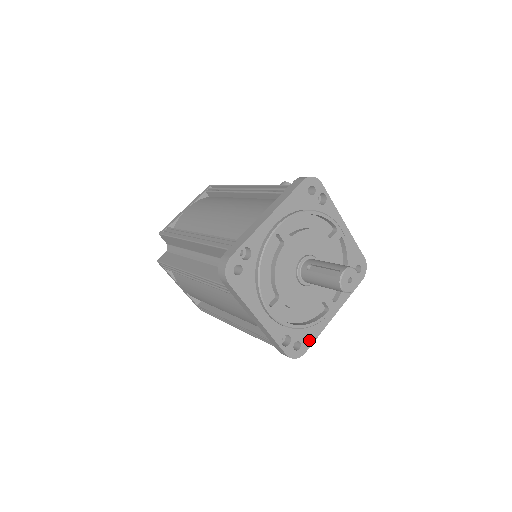
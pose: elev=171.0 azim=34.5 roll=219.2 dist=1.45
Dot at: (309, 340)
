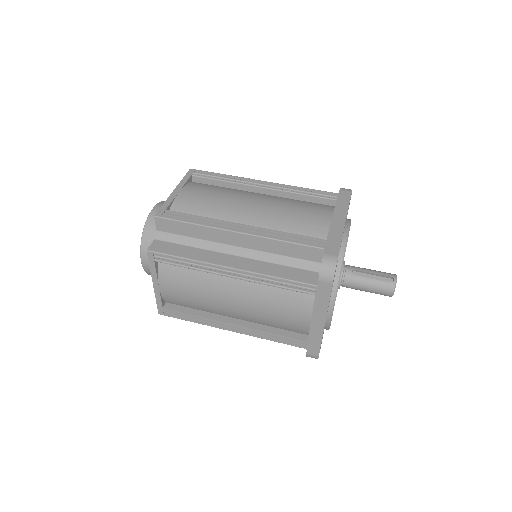
Dot at: occluded
